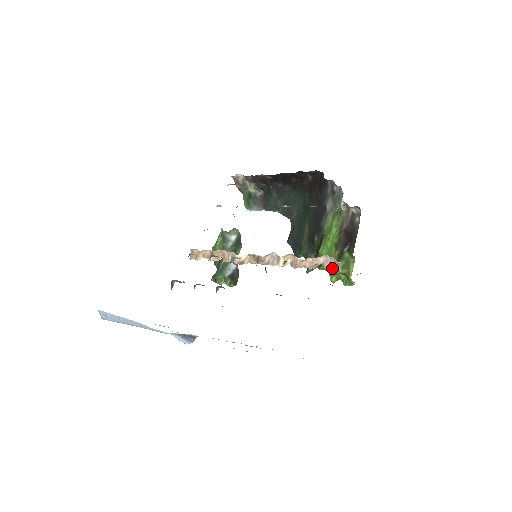
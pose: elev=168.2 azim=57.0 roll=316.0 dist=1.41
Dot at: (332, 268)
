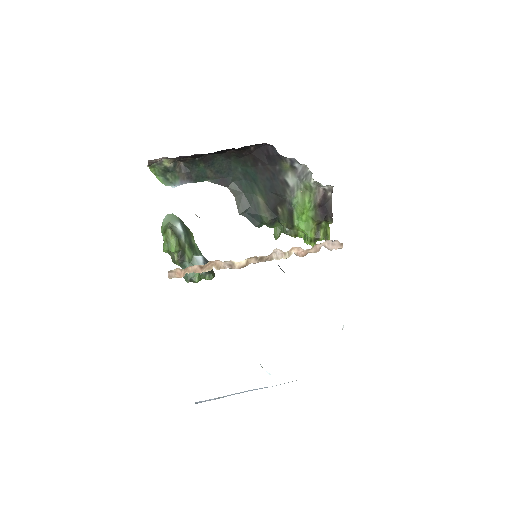
Dot at: (336, 248)
